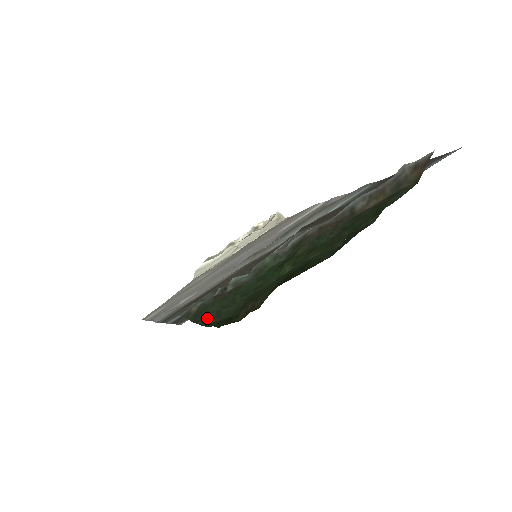
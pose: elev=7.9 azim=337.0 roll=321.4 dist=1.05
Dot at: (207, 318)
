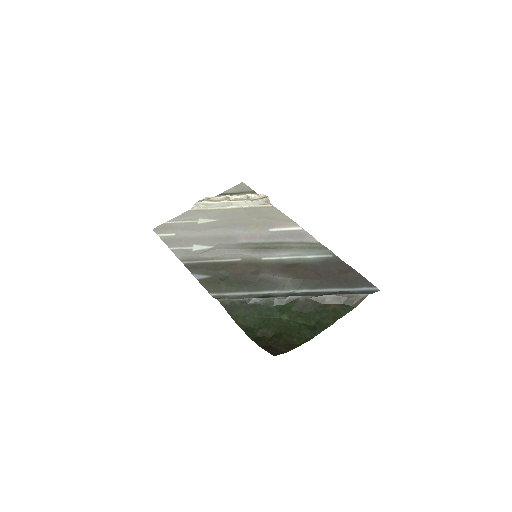
Dot at: (237, 317)
